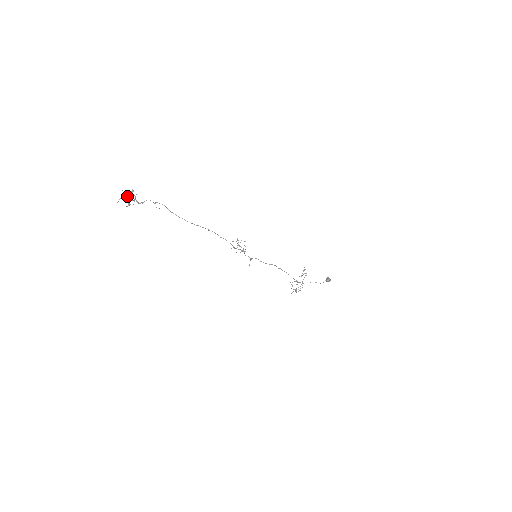
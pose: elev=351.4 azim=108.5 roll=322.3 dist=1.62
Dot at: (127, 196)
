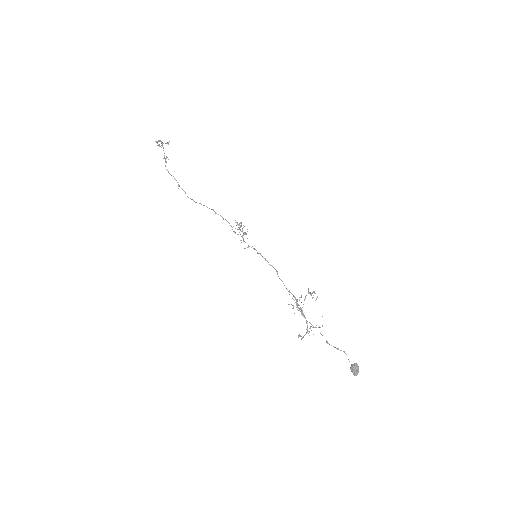
Dot at: (162, 142)
